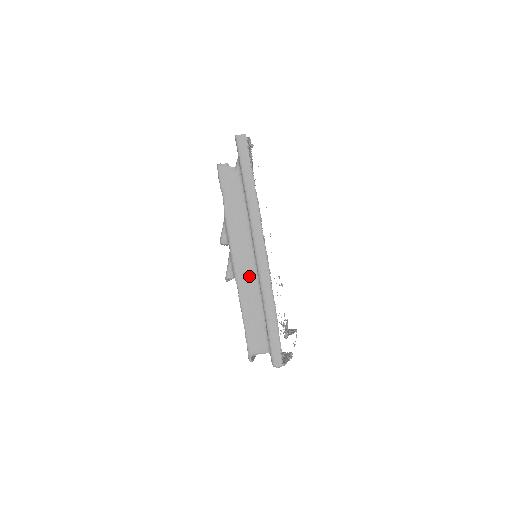
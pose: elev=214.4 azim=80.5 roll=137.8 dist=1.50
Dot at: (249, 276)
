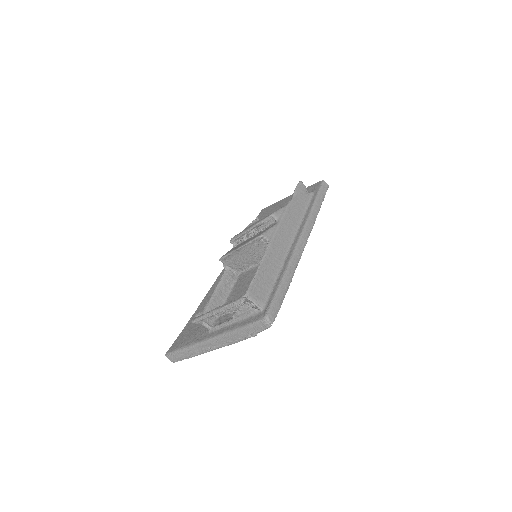
Dot at: (280, 249)
